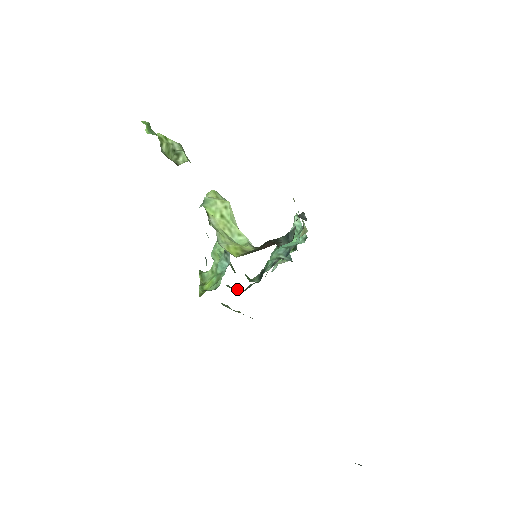
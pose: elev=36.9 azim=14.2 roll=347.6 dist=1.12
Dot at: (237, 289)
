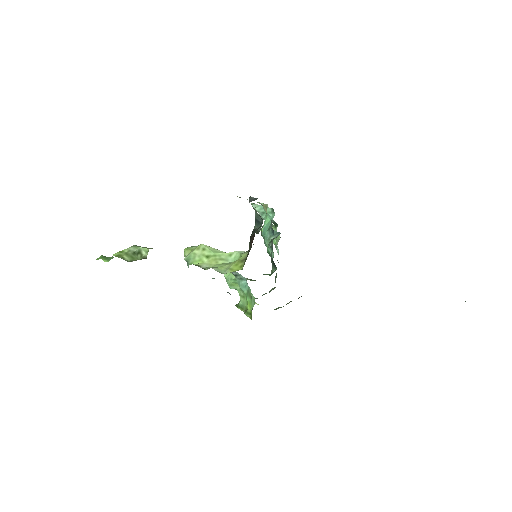
Dot at: (271, 290)
